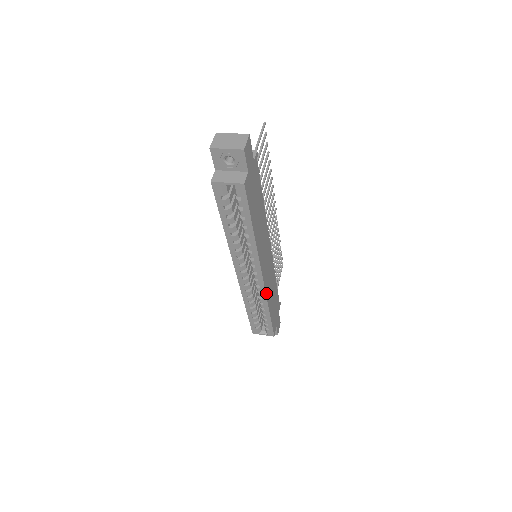
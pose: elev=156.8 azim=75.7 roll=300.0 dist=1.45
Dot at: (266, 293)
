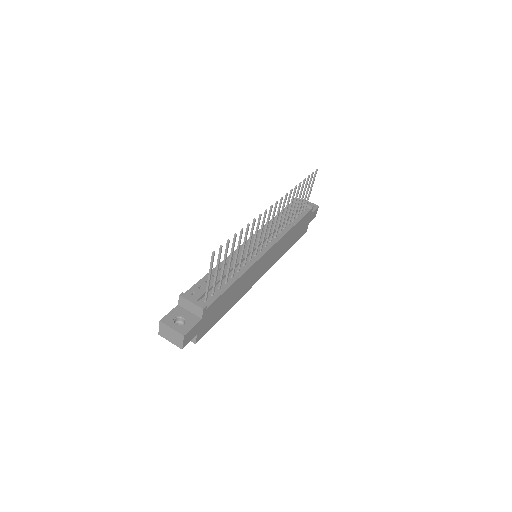
Dot at: (274, 263)
